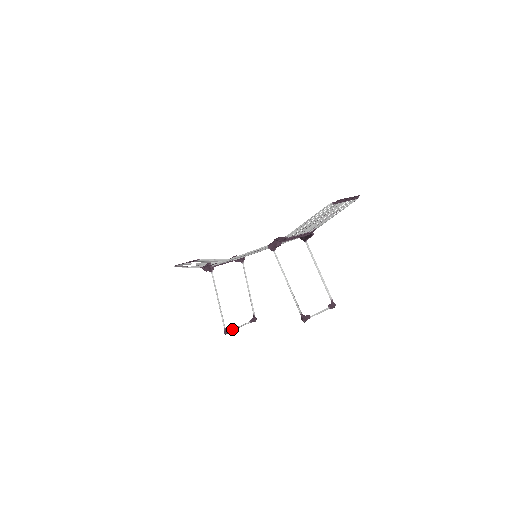
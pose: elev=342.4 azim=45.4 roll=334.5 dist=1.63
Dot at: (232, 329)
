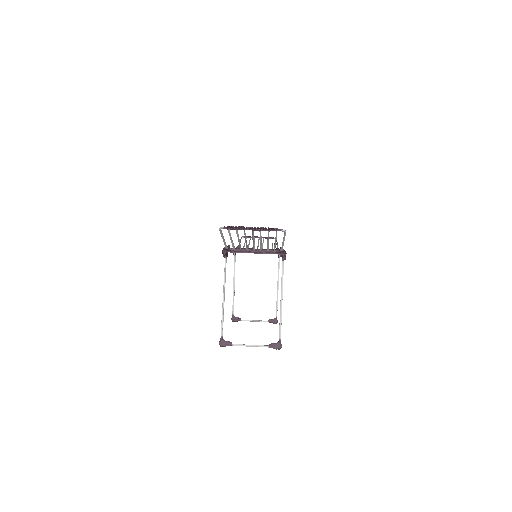
Dot at: occluded
